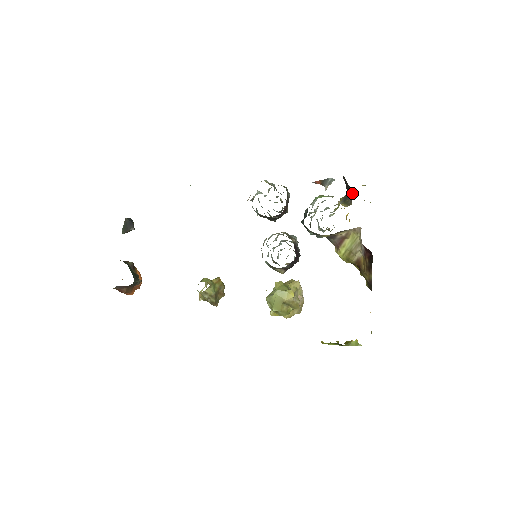
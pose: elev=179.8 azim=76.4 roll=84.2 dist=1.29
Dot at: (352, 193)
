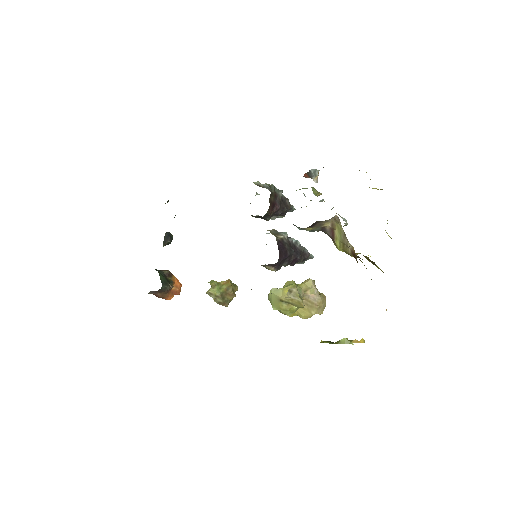
Dot at: occluded
